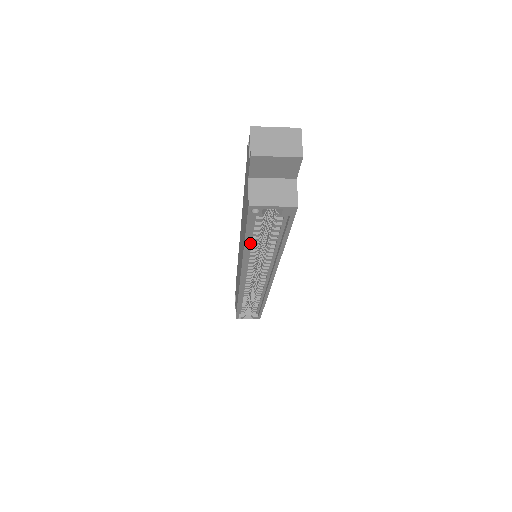
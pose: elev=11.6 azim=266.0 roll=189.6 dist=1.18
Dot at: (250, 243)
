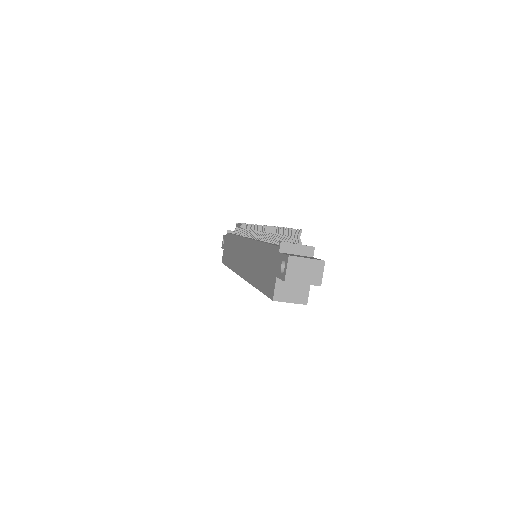
Dot at: occluded
